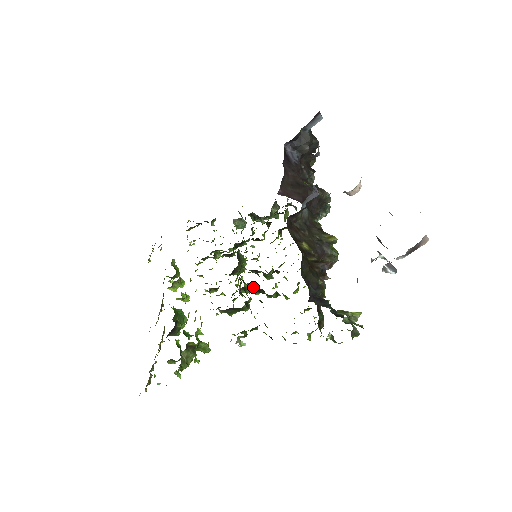
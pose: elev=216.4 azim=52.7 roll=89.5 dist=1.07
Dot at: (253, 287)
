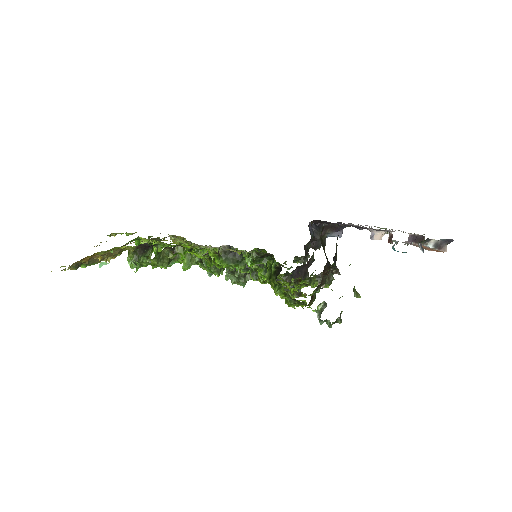
Dot at: occluded
